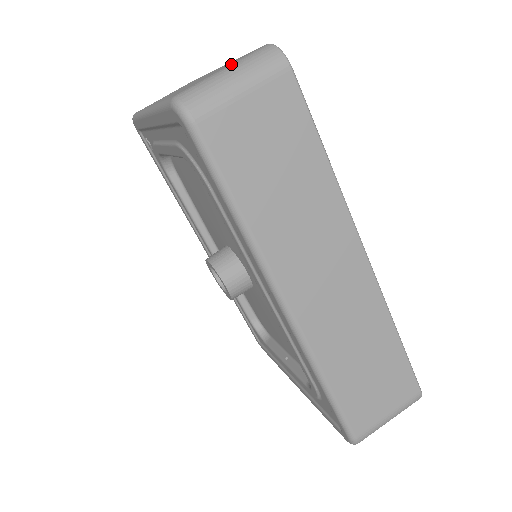
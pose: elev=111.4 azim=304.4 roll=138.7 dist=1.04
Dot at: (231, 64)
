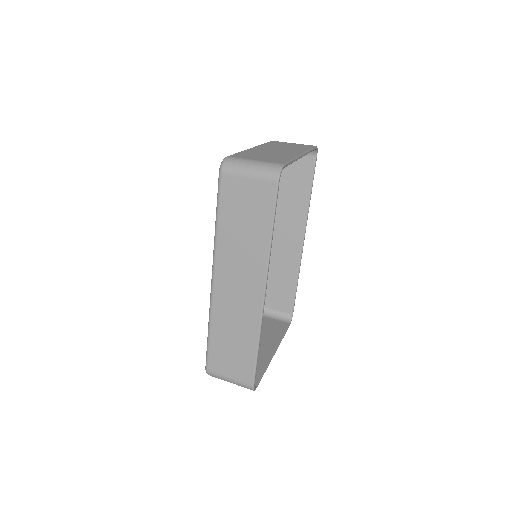
Dot at: (260, 161)
